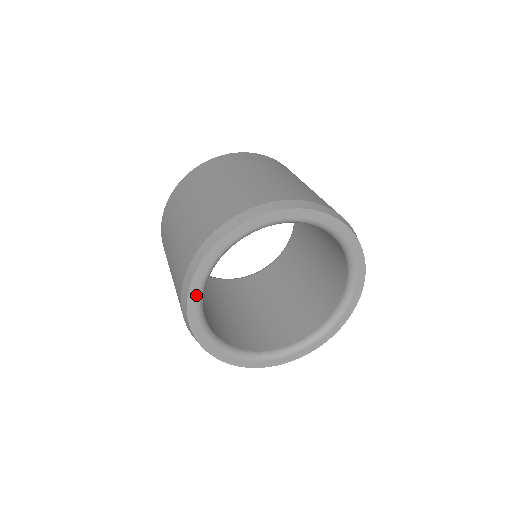
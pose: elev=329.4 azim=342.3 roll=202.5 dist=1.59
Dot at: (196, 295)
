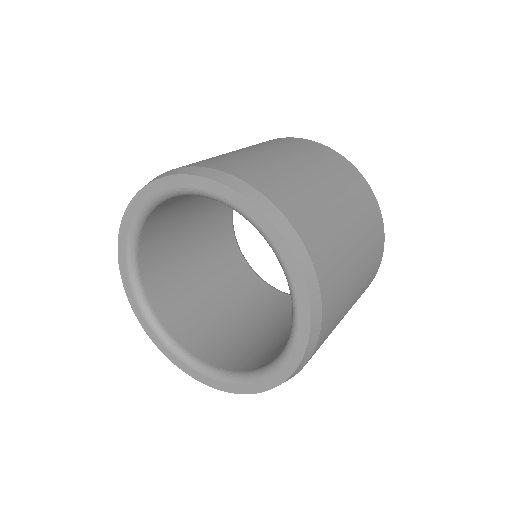
Dot at: (131, 218)
